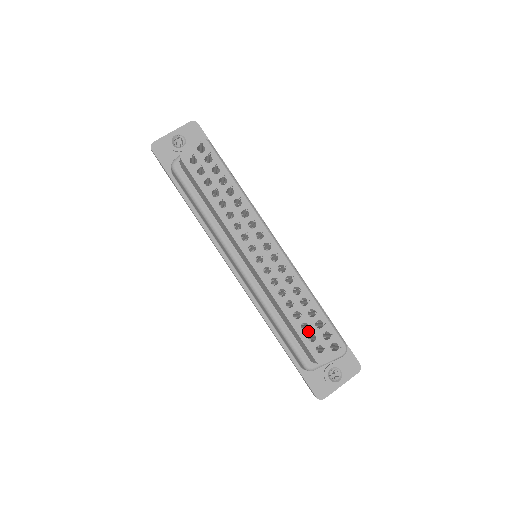
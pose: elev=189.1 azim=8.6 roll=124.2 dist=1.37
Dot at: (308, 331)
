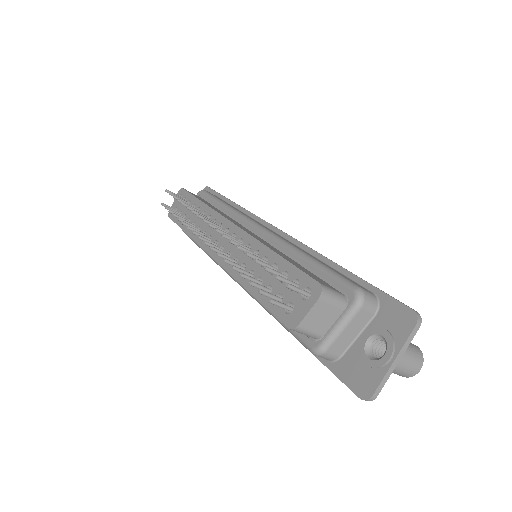
Dot at: (273, 293)
